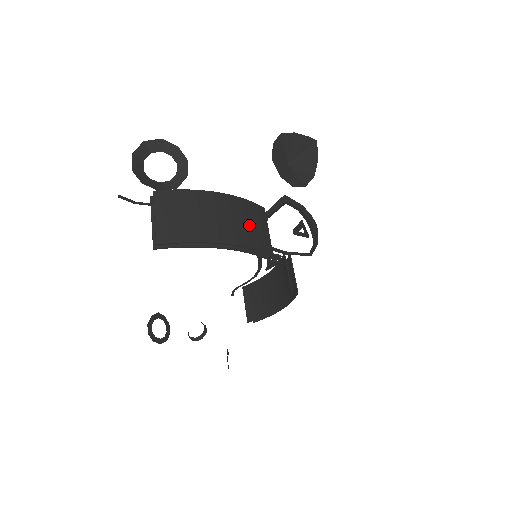
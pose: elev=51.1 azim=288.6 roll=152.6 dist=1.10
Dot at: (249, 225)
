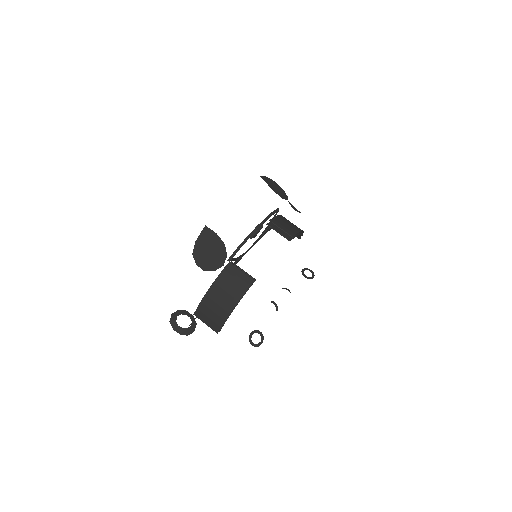
Dot at: (232, 286)
